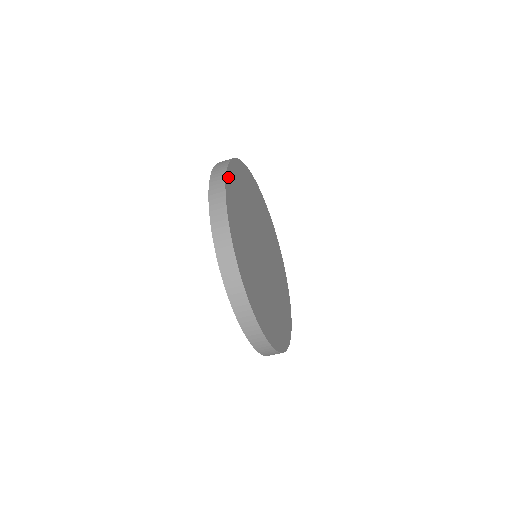
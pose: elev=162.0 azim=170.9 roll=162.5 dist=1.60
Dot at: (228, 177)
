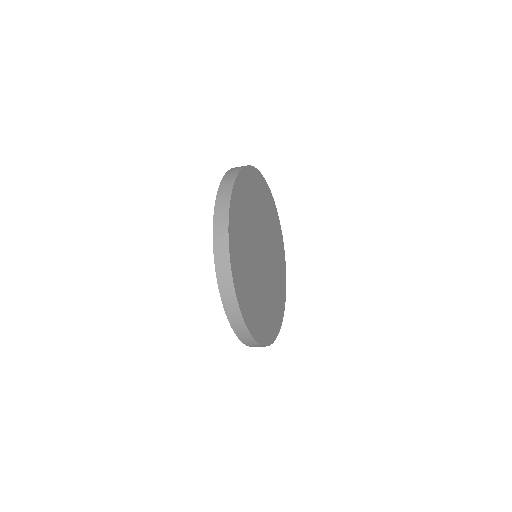
Dot at: (230, 240)
